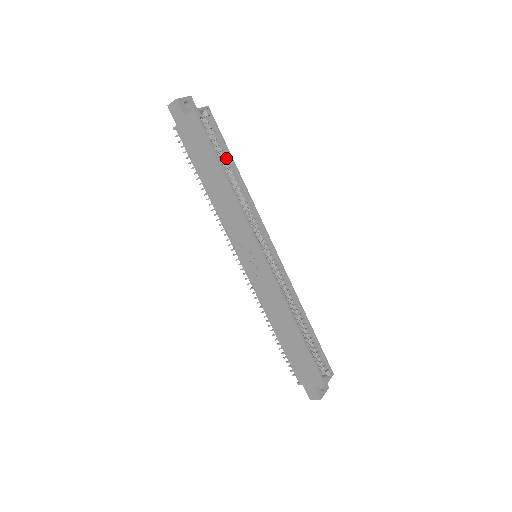
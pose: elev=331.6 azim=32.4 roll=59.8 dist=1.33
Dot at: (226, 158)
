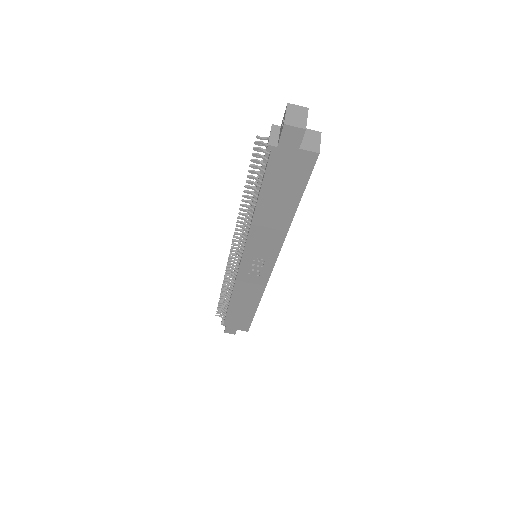
Dot at: occluded
